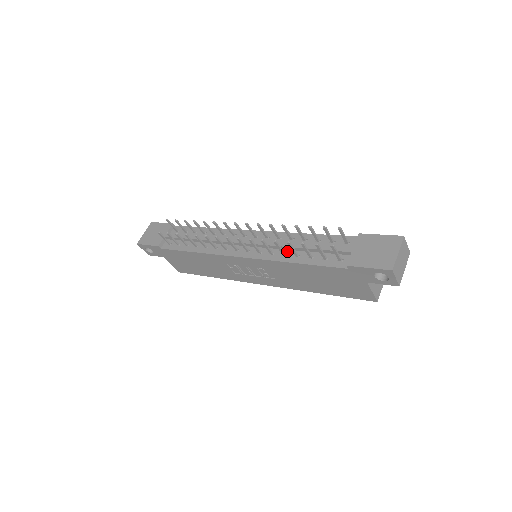
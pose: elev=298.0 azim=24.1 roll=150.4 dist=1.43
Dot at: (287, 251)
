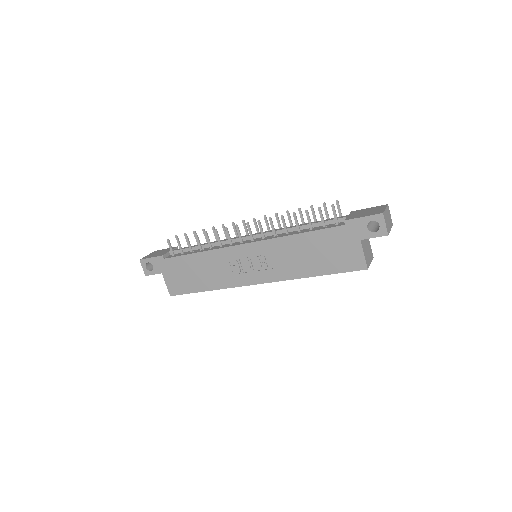
Dot at: (289, 232)
